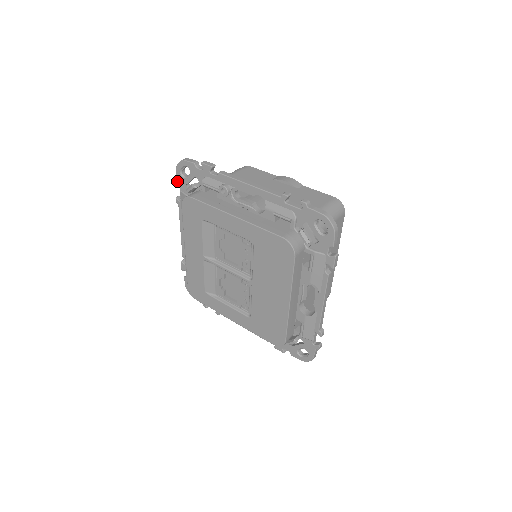
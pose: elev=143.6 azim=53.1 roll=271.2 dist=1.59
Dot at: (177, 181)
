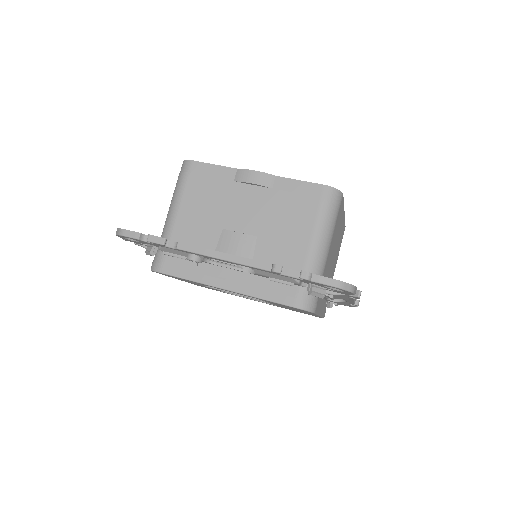
Dot at: (126, 240)
